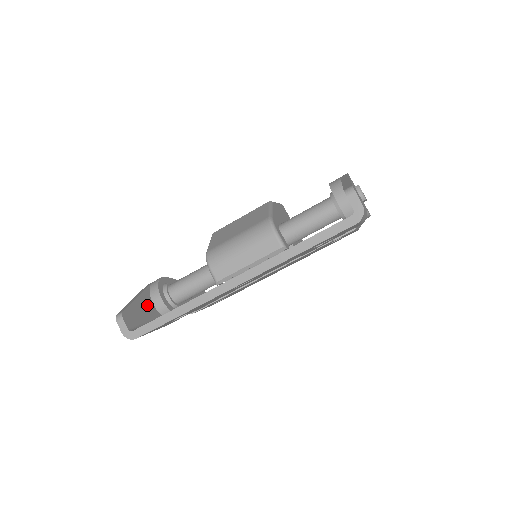
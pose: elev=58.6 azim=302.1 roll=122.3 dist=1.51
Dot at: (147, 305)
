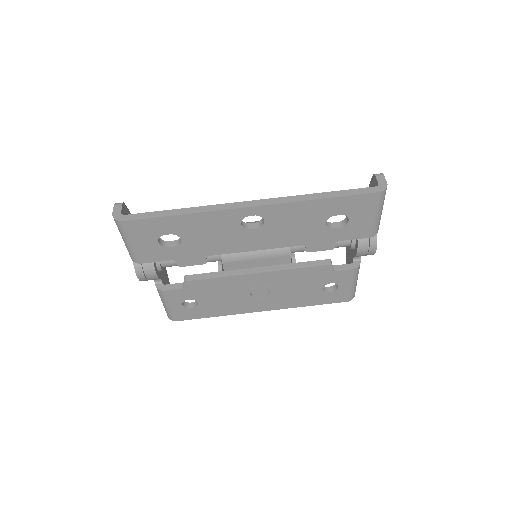
Dot at: occluded
